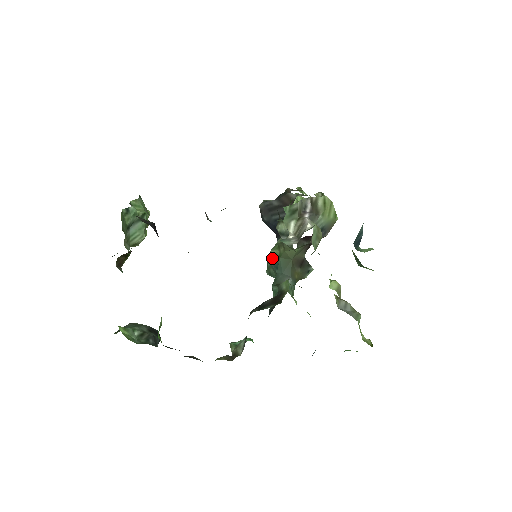
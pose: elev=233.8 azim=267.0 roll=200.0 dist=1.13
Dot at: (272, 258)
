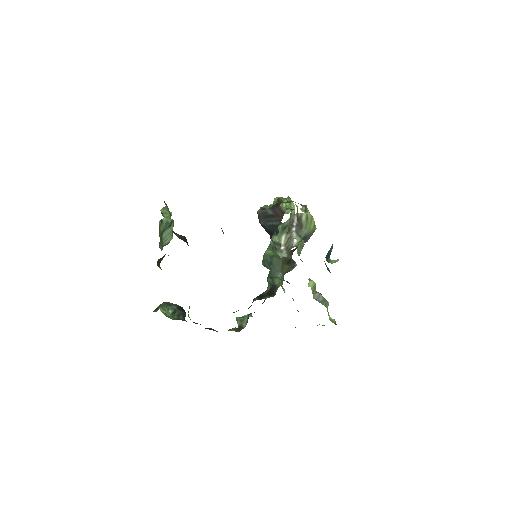
Dot at: (267, 256)
